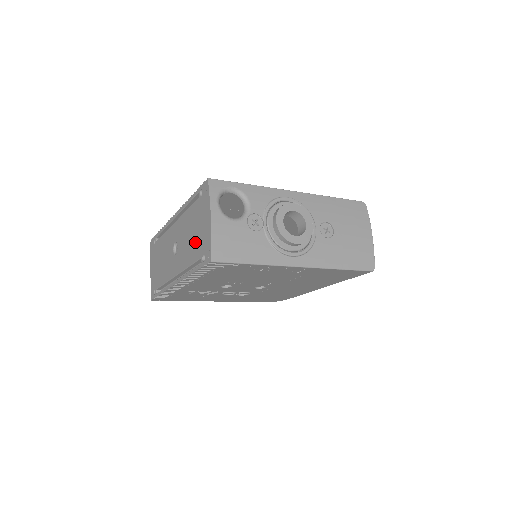
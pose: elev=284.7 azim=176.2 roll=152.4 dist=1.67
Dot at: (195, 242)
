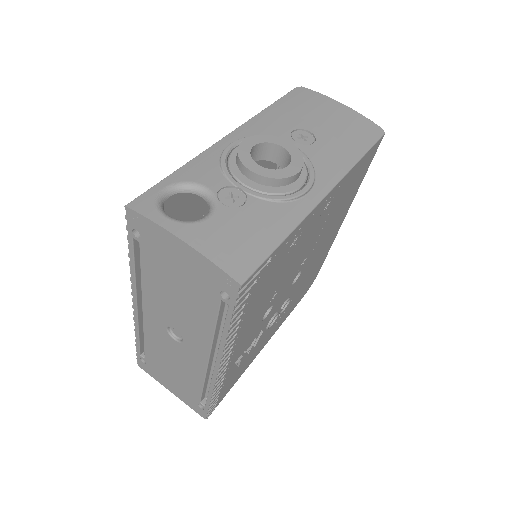
Dot at: (192, 295)
